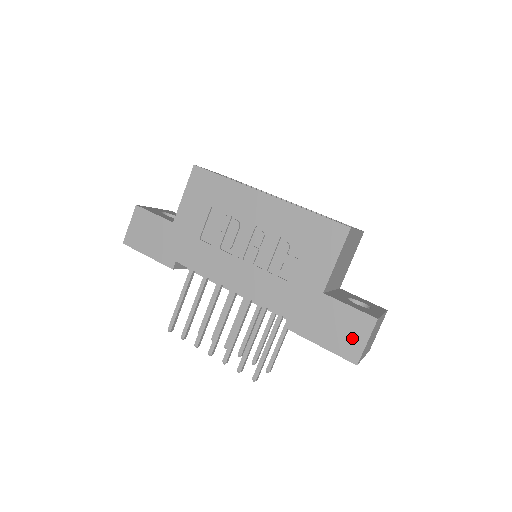
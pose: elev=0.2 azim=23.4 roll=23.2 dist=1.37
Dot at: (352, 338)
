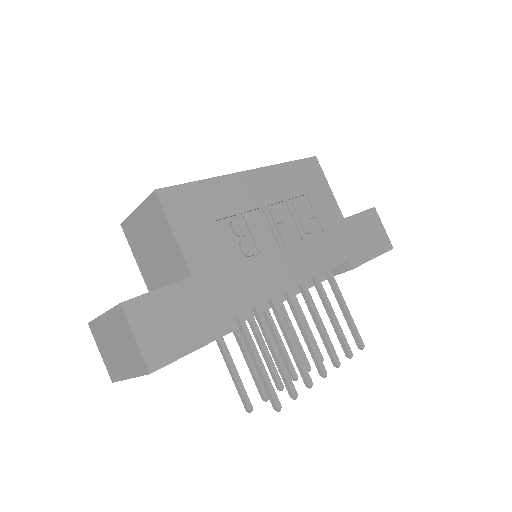
Dot at: (378, 233)
